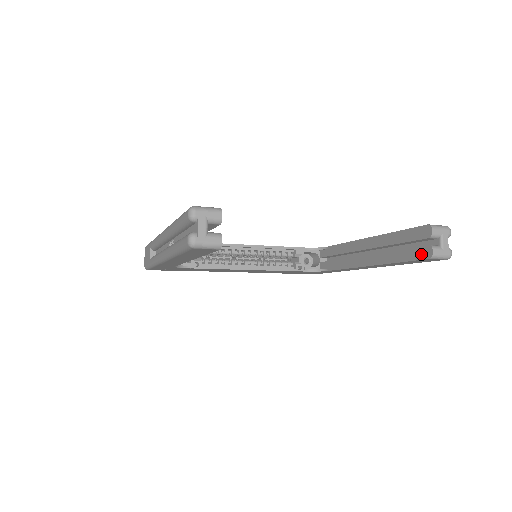
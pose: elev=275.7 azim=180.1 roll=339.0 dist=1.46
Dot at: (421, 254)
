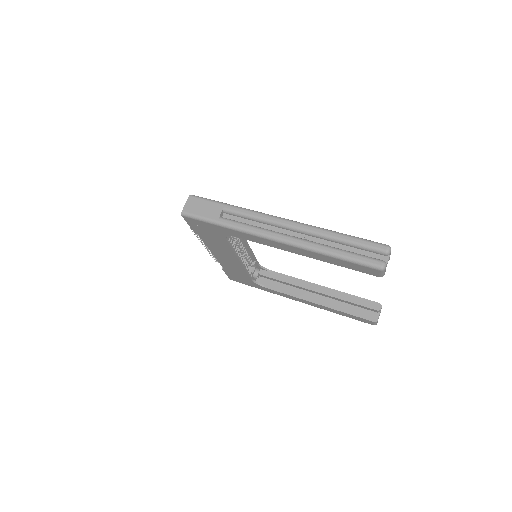
Dot at: (368, 317)
